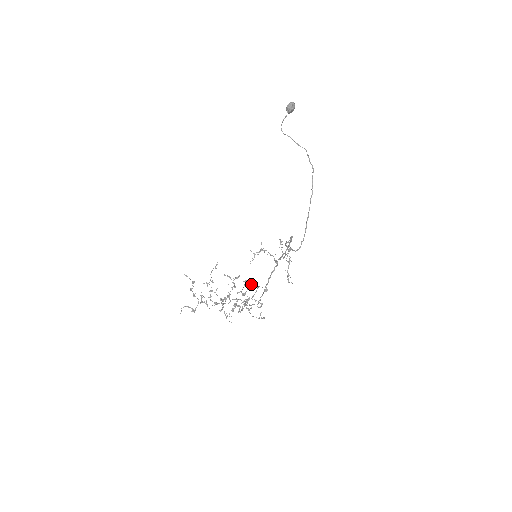
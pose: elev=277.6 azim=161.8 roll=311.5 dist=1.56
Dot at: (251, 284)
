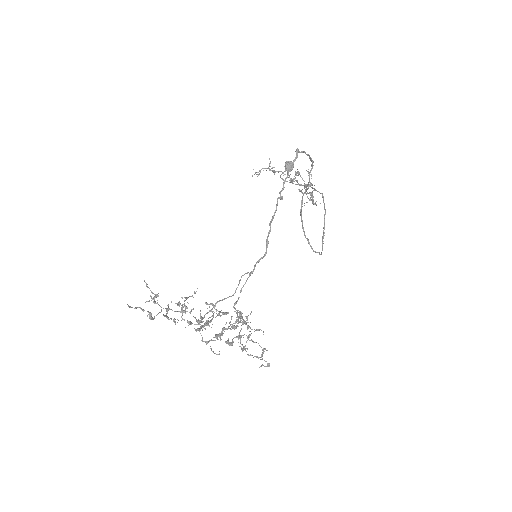
Dot at: occluded
